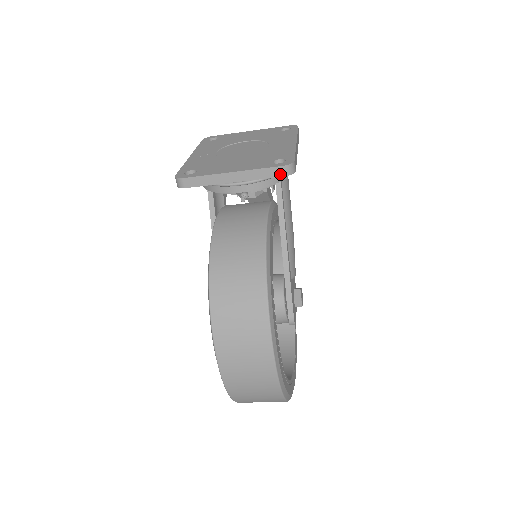
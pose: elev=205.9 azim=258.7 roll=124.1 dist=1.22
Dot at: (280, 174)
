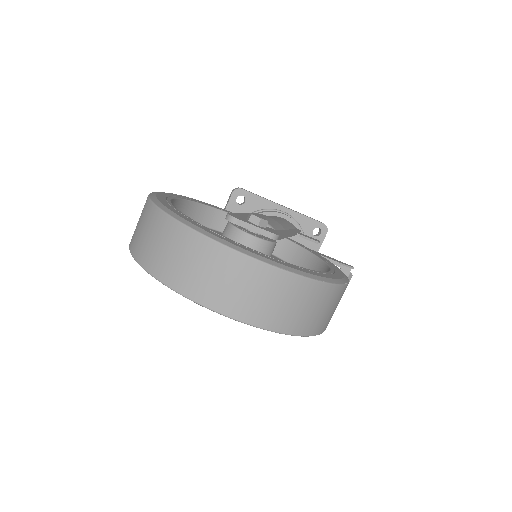
Dot at: (231, 195)
